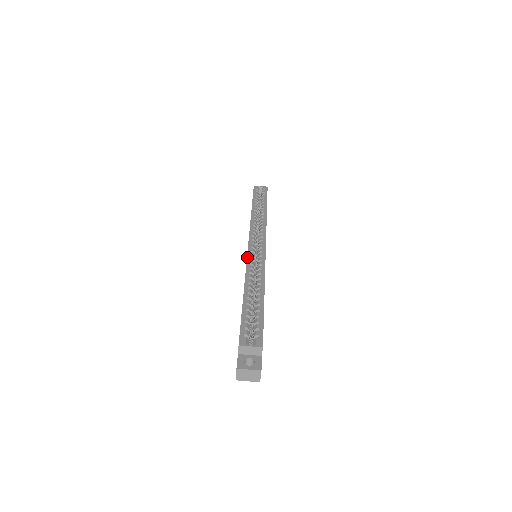
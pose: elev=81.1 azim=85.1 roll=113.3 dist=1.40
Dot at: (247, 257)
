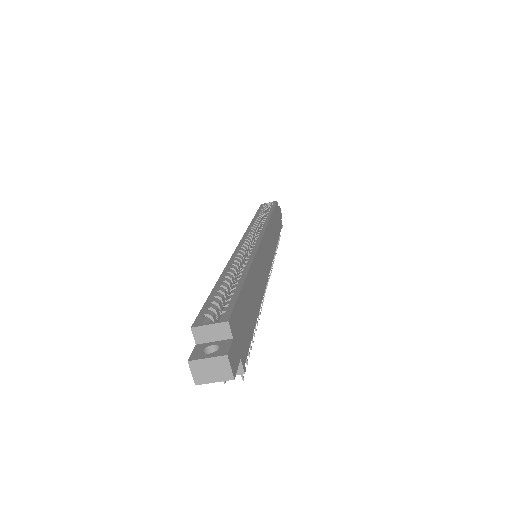
Dot at: occluded
